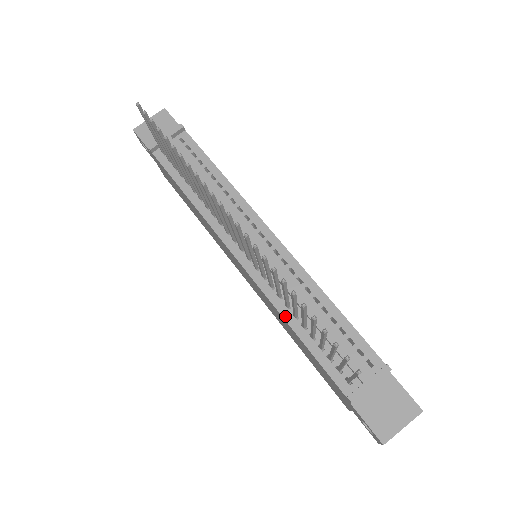
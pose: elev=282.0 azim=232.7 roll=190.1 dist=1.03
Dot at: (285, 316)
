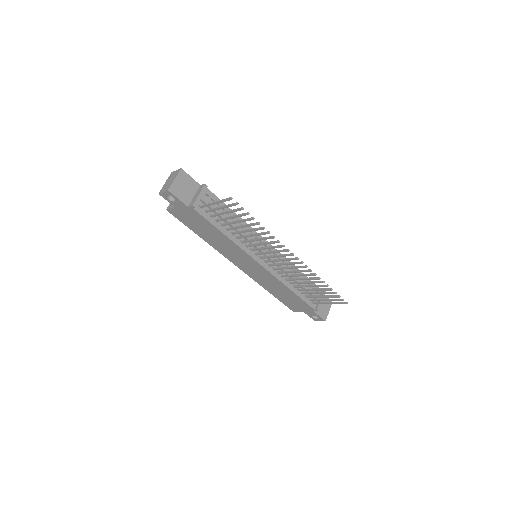
Dot at: (287, 285)
